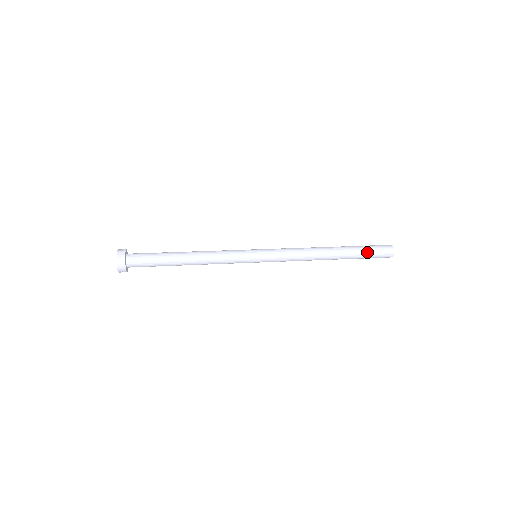
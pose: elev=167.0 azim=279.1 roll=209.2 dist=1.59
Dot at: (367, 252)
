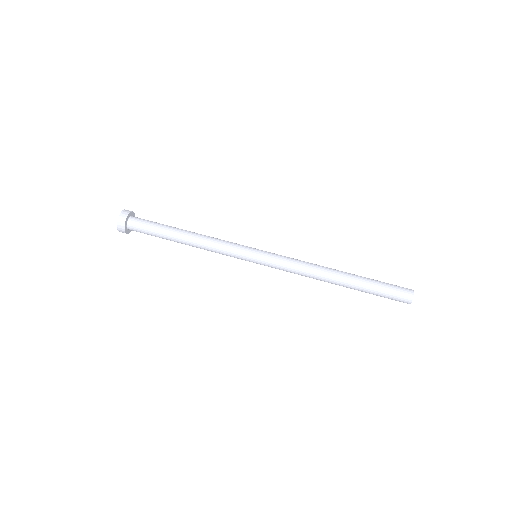
Dot at: (379, 290)
